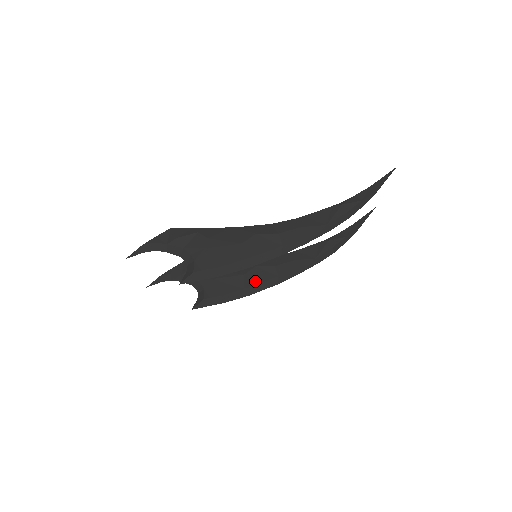
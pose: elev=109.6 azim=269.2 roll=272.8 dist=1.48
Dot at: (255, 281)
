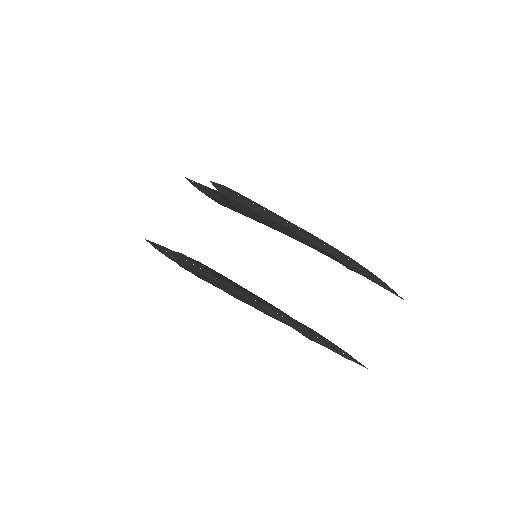
Dot at: (232, 282)
